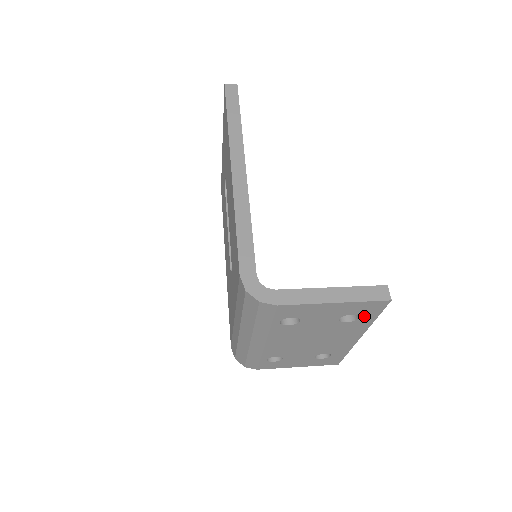
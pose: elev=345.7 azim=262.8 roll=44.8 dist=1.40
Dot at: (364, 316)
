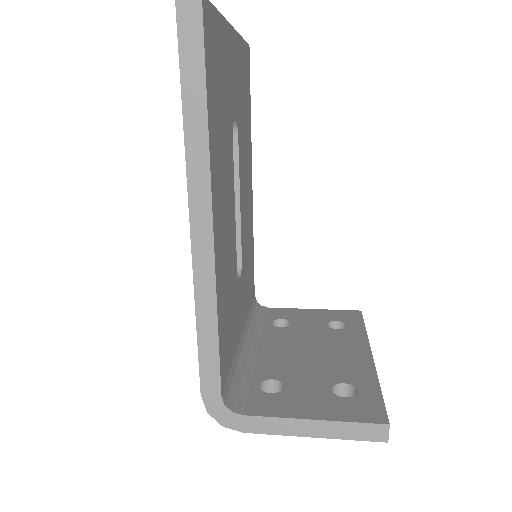
Dot at: occluded
